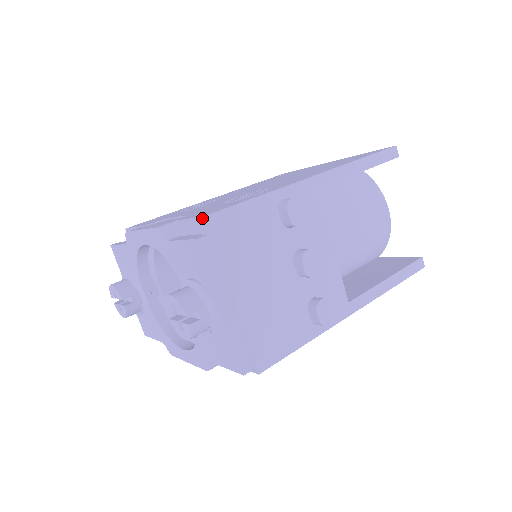
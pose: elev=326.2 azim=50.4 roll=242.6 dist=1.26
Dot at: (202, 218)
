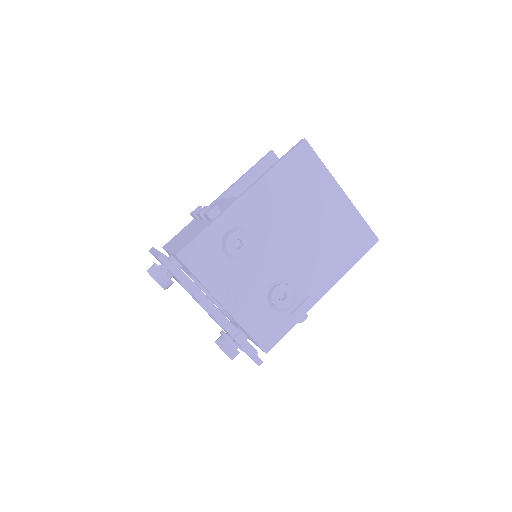
Dot at: (263, 350)
